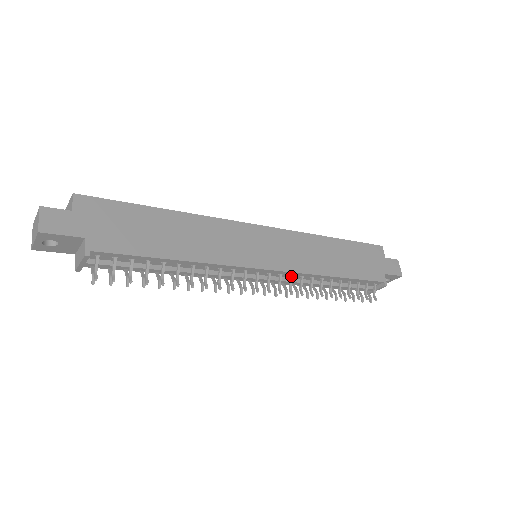
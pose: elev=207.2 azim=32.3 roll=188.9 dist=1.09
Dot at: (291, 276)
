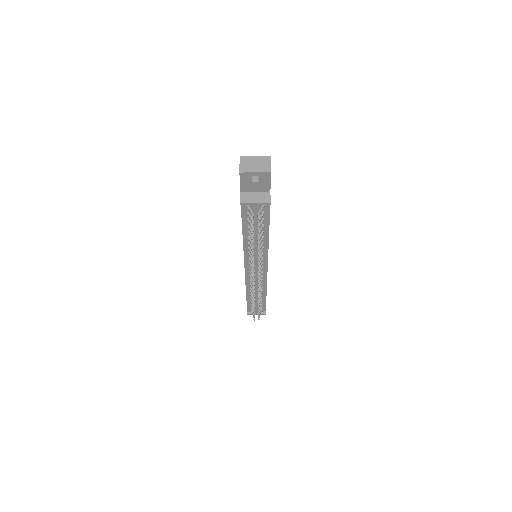
Dot at: (263, 280)
